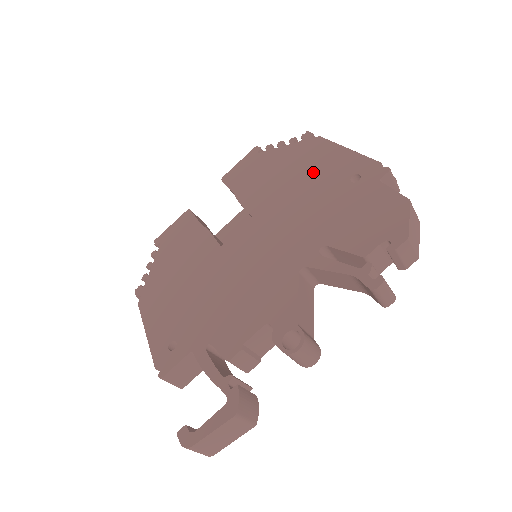
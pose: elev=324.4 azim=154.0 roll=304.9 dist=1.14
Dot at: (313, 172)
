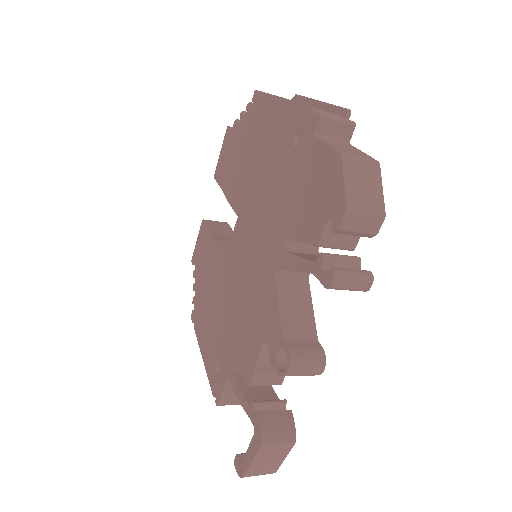
Dot at: (266, 144)
